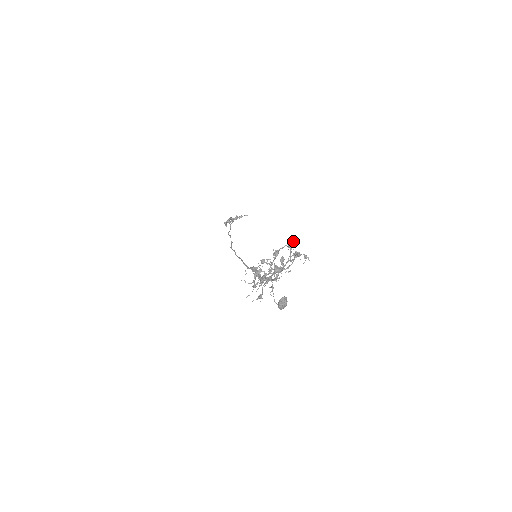
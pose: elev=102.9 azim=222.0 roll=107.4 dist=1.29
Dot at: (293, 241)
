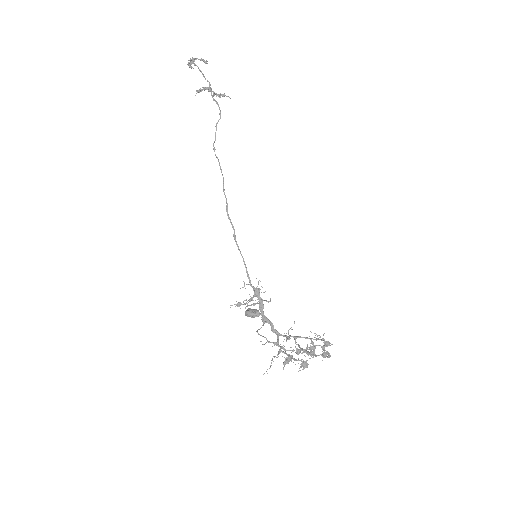
Dot at: (332, 344)
